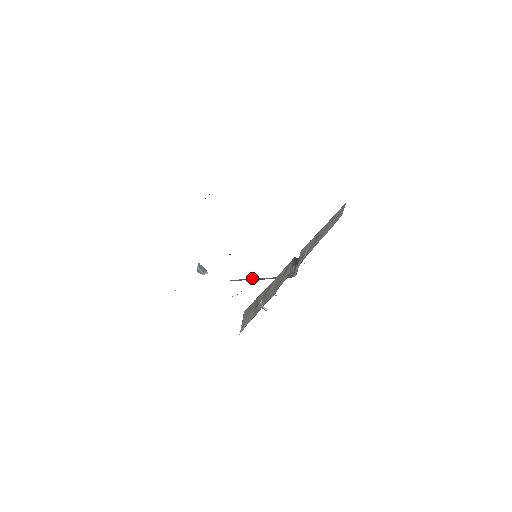
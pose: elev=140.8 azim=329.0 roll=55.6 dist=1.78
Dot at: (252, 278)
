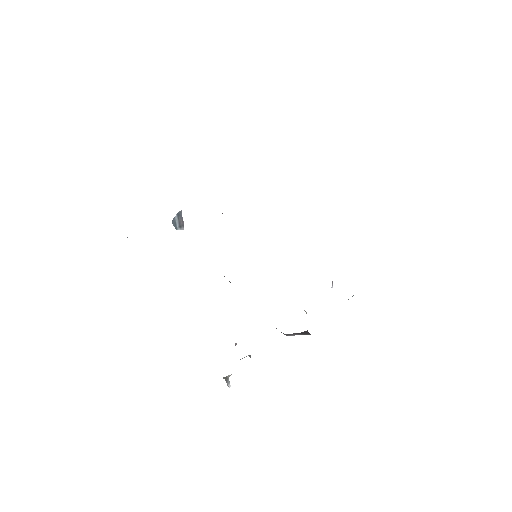
Dot at: occluded
